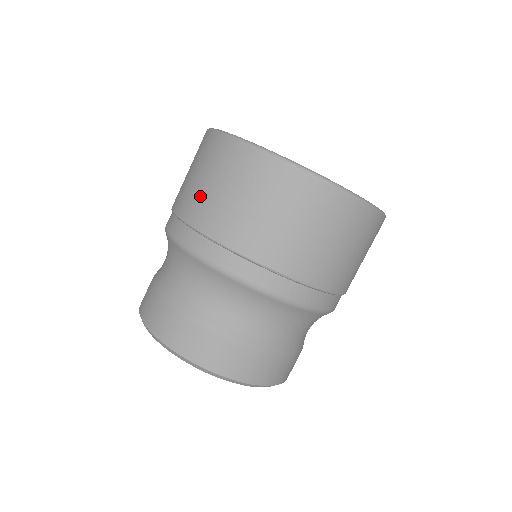
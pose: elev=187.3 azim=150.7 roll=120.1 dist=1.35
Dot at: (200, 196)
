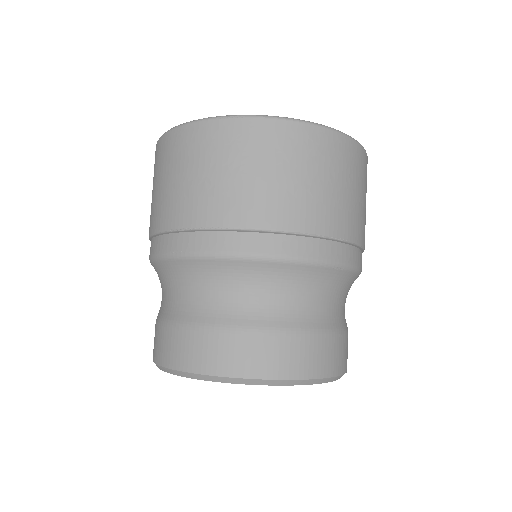
Dot at: occluded
